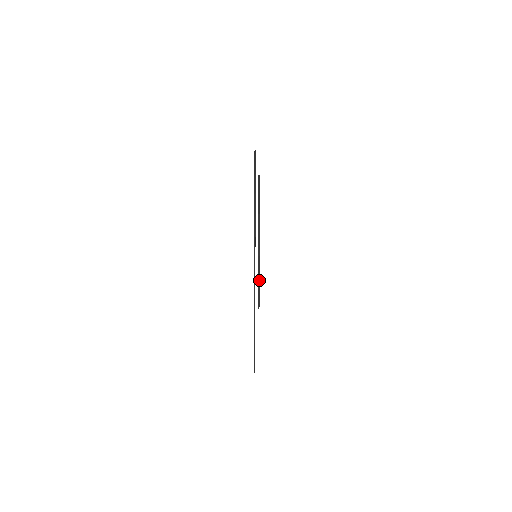
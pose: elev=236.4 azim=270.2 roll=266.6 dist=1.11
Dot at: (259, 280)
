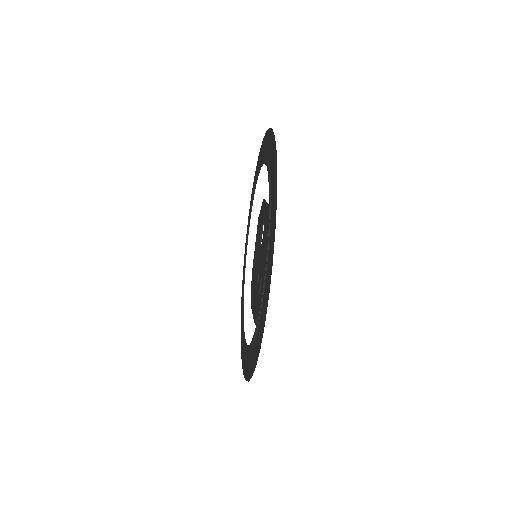
Dot at: (253, 316)
